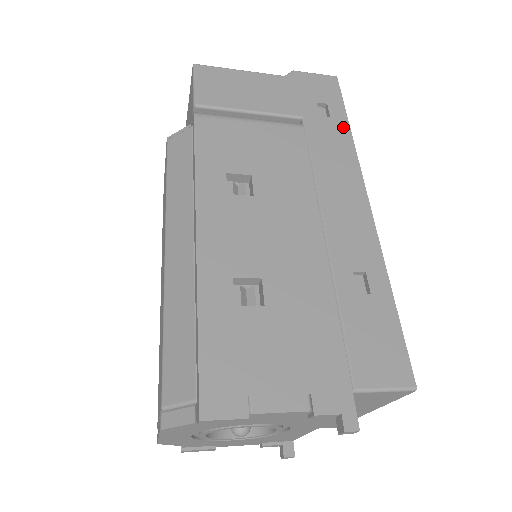
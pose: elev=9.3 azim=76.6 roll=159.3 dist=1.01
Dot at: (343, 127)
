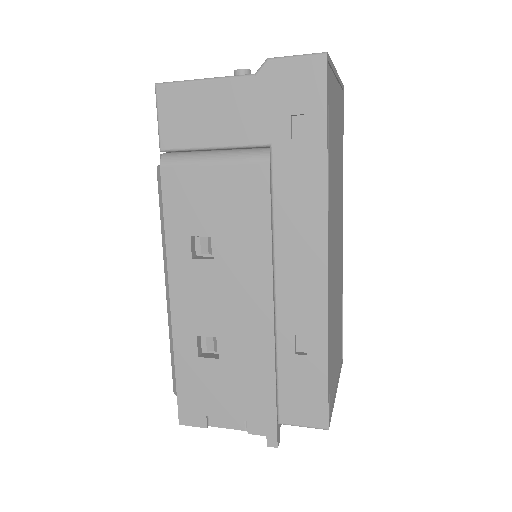
Dot at: (318, 152)
